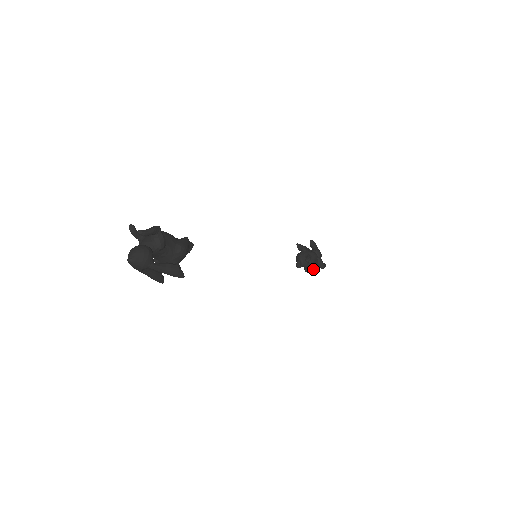
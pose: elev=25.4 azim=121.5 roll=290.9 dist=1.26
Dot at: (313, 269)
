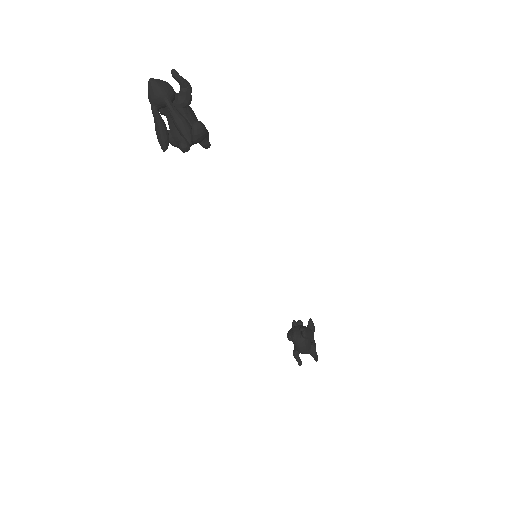
Dot at: (304, 350)
